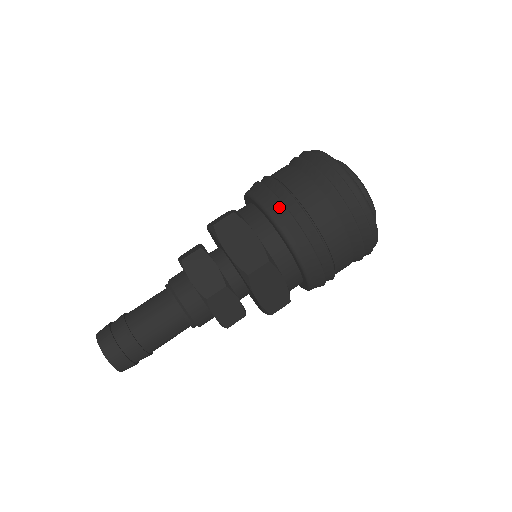
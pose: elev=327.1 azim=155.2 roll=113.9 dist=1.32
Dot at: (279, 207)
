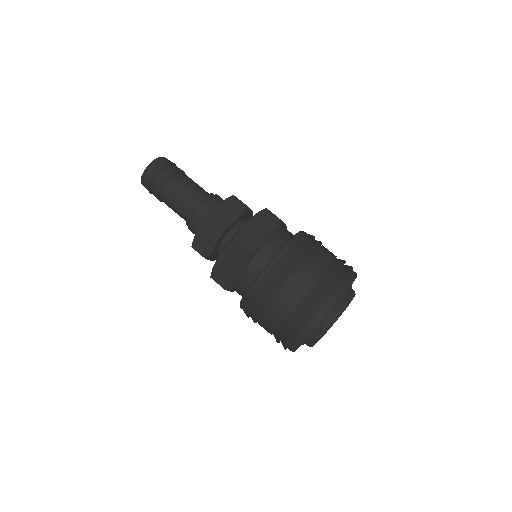
Dot at: (294, 249)
